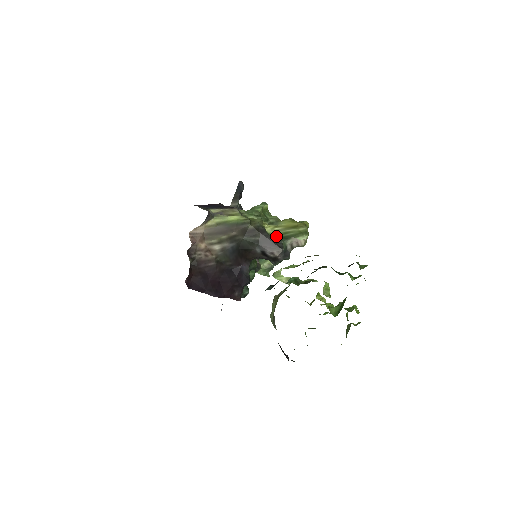
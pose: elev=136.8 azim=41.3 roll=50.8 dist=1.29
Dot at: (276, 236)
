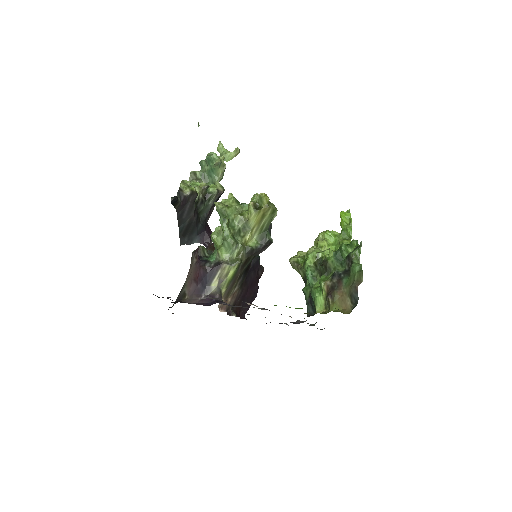
Dot at: (259, 238)
